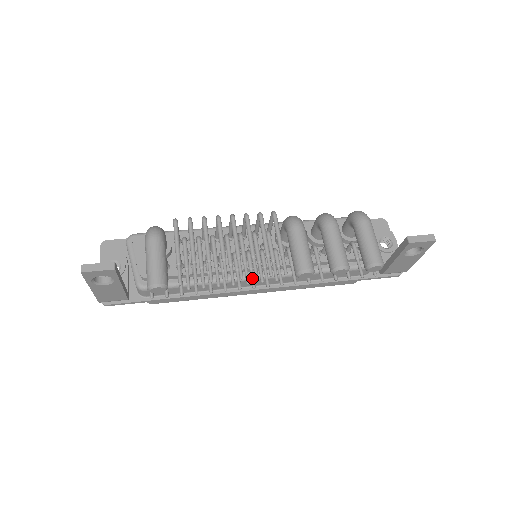
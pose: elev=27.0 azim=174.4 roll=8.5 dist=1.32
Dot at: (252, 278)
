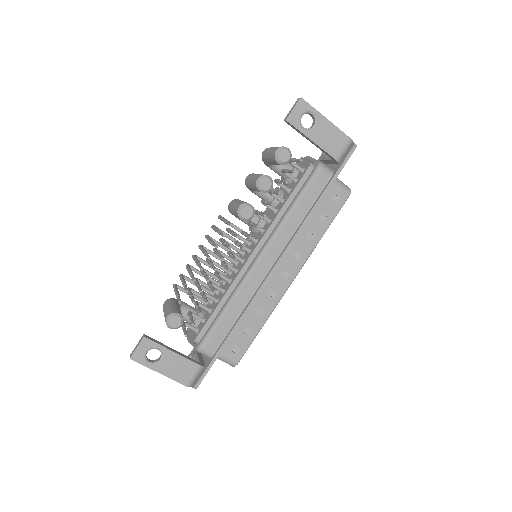
Dot at: (233, 257)
